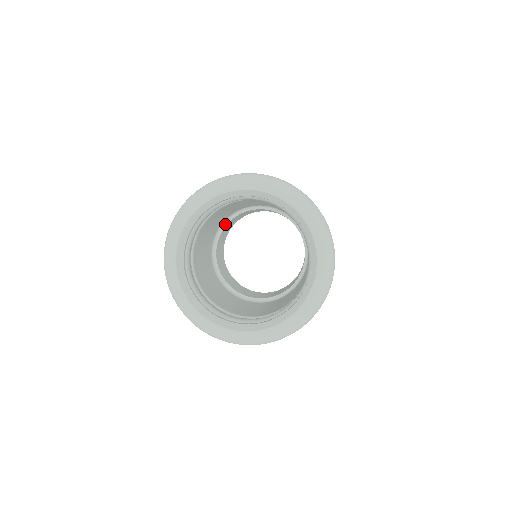
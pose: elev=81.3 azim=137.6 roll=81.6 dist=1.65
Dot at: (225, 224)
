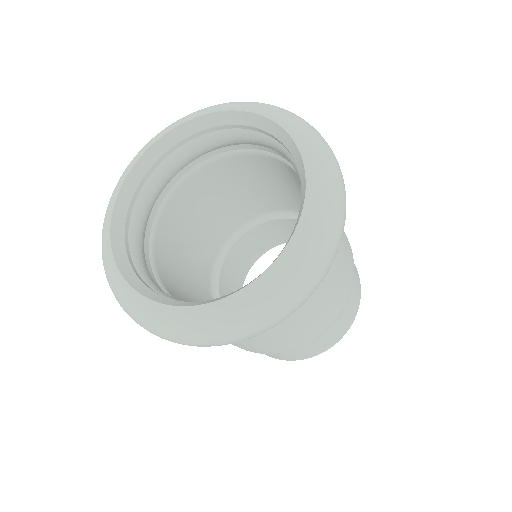
Dot at: (258, 222)
